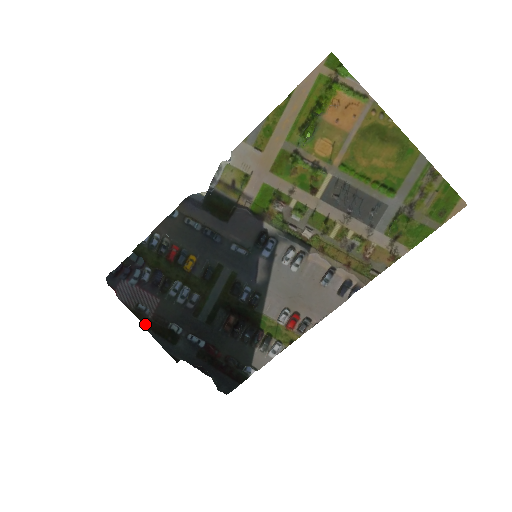
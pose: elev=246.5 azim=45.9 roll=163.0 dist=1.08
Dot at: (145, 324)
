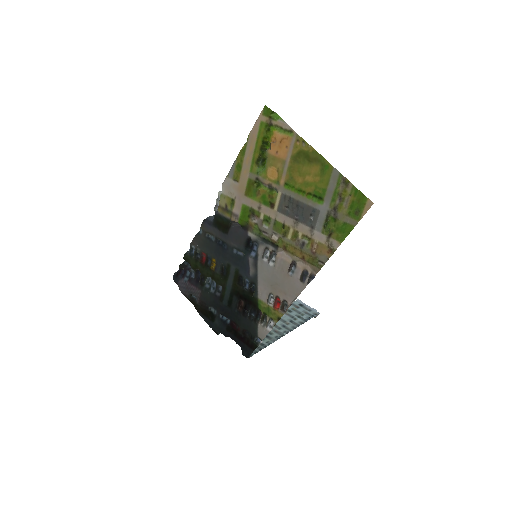
Dot at: (196, 308)
